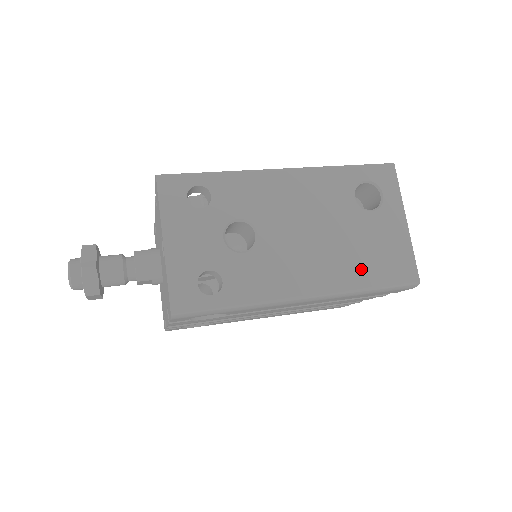
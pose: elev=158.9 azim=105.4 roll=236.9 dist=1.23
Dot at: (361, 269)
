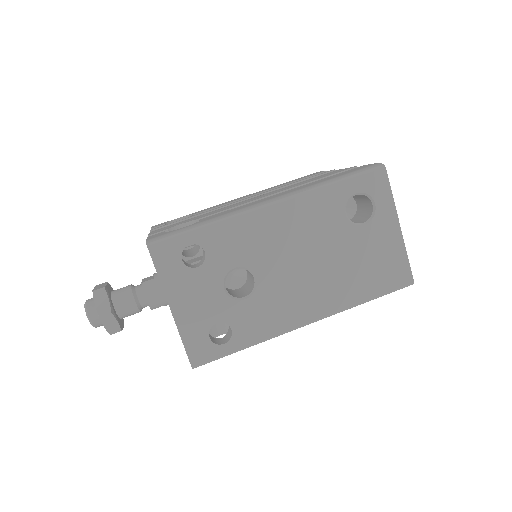
Dot at: (358, 285)
